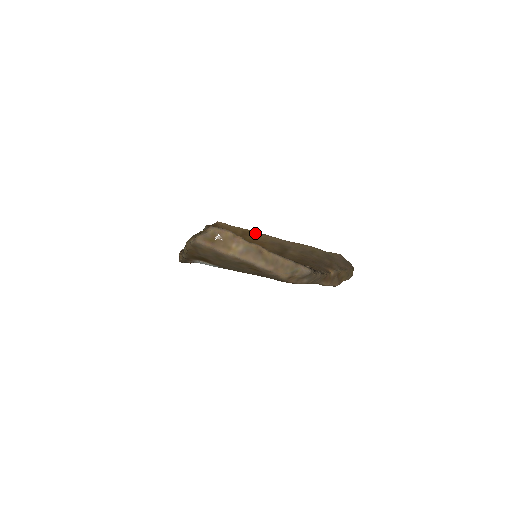
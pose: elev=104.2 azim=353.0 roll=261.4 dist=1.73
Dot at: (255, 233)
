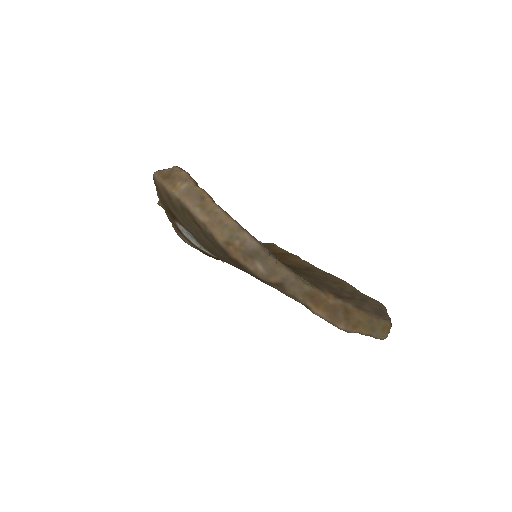
Dot at: (294, 256)
